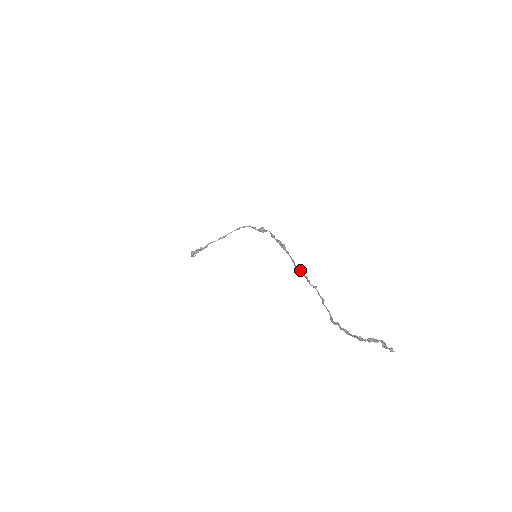
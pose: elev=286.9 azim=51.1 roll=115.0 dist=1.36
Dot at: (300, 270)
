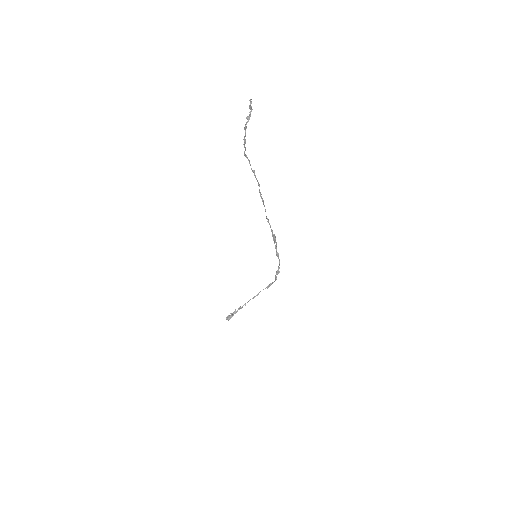
Dot at: occluded
